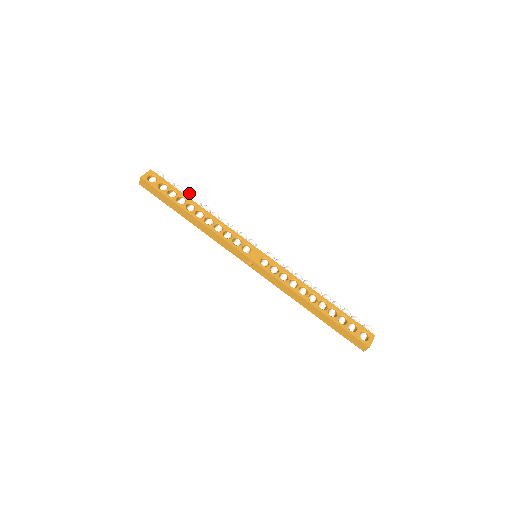
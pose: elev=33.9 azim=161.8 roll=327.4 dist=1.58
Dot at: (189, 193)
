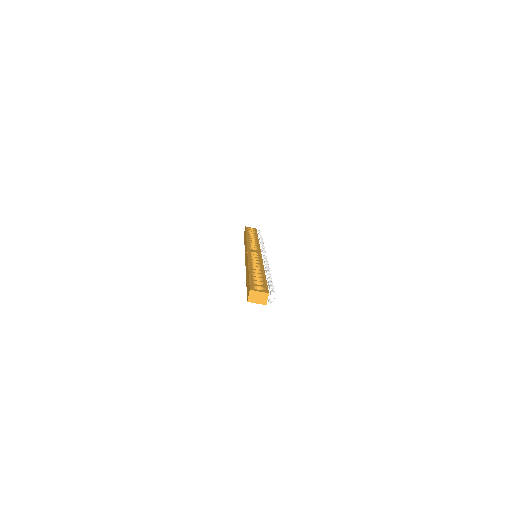
Dot at: (261, 236)
